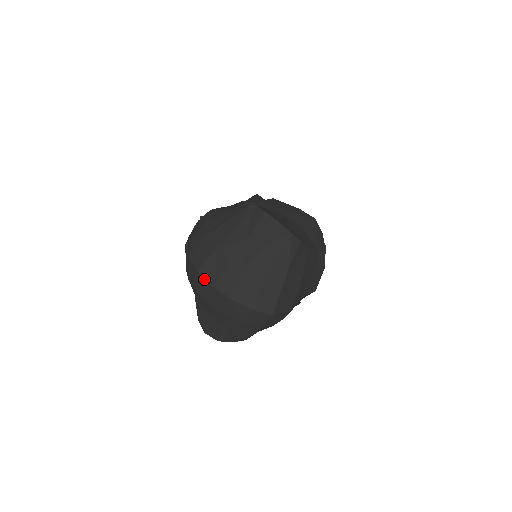
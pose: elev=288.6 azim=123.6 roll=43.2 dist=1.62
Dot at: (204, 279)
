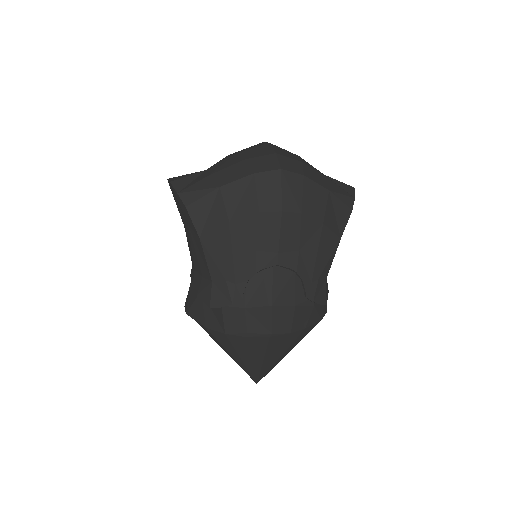
Dot at: occluded
